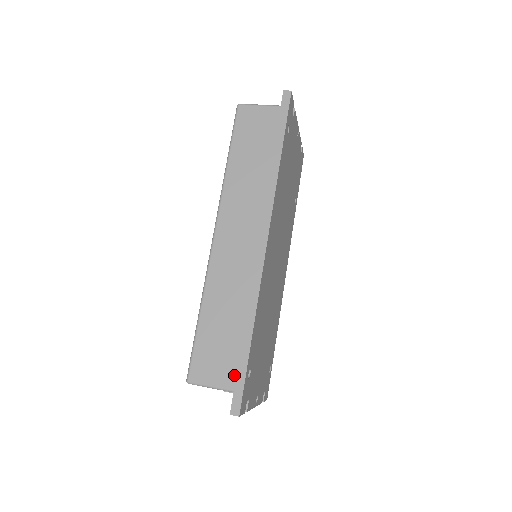
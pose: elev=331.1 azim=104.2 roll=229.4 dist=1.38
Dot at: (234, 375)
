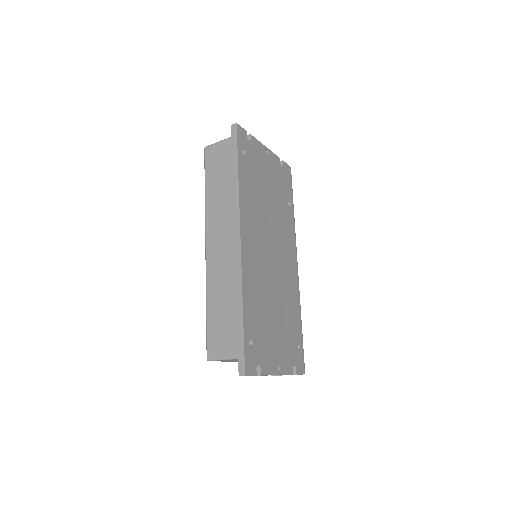
Dot at: (236, 345)
